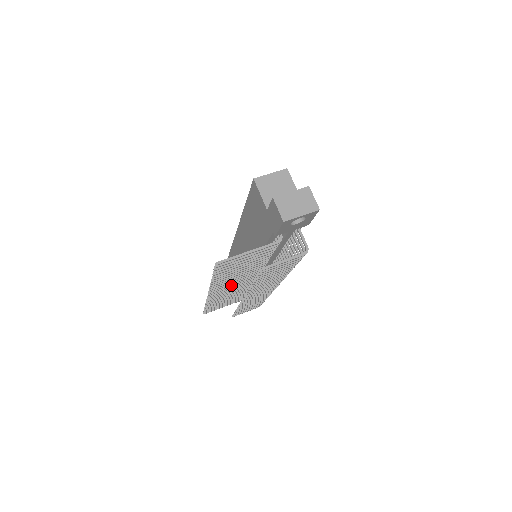
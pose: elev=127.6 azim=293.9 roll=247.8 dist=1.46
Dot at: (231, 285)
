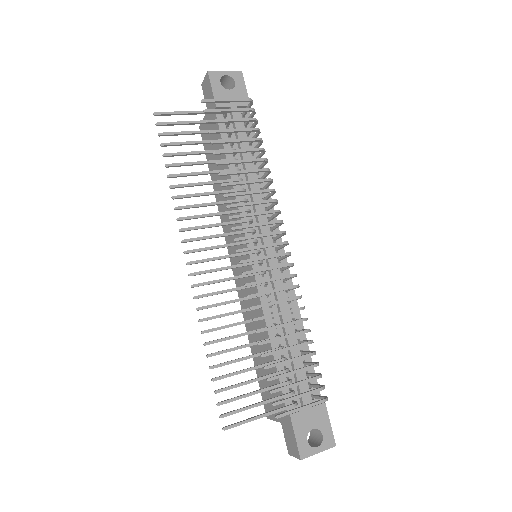
Dot at: (216, 246)
